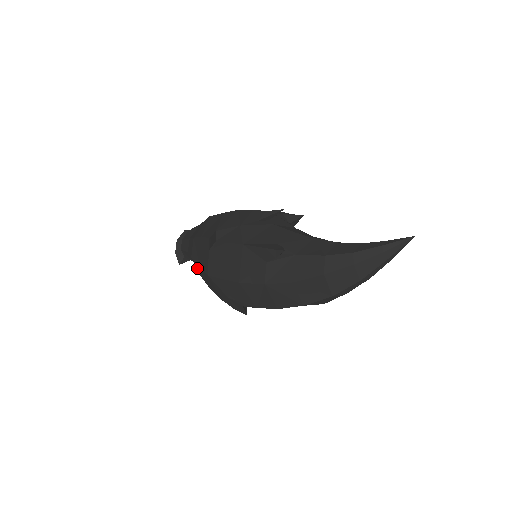
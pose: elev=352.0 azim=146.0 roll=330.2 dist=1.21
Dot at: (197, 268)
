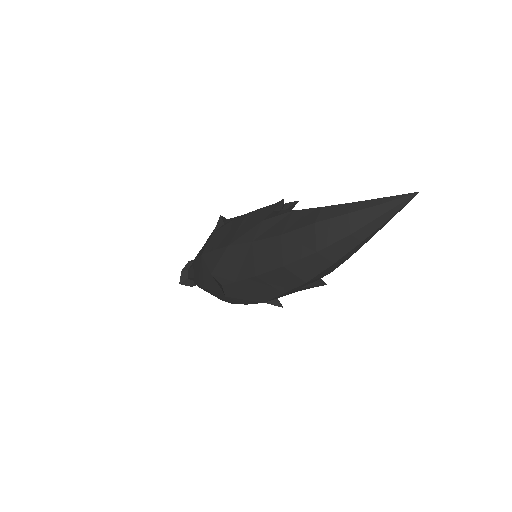
Dot at: (195, 270)
